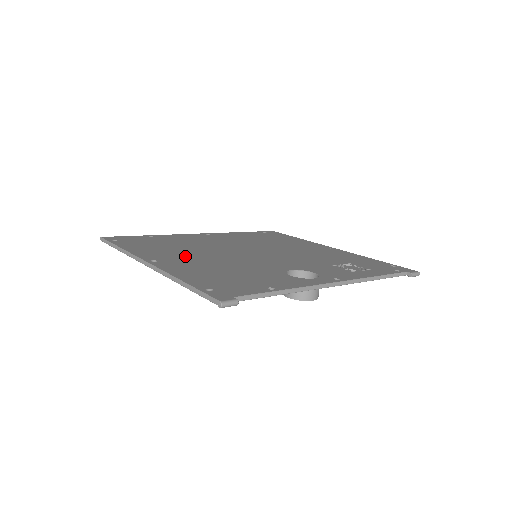
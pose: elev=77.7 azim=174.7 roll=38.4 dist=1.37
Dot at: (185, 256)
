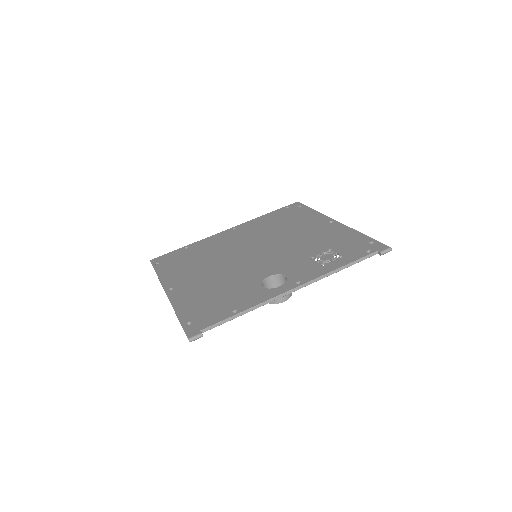
Dot at: (196, 275)
